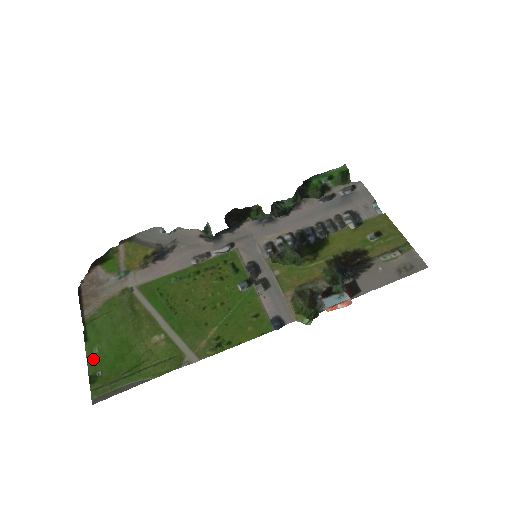
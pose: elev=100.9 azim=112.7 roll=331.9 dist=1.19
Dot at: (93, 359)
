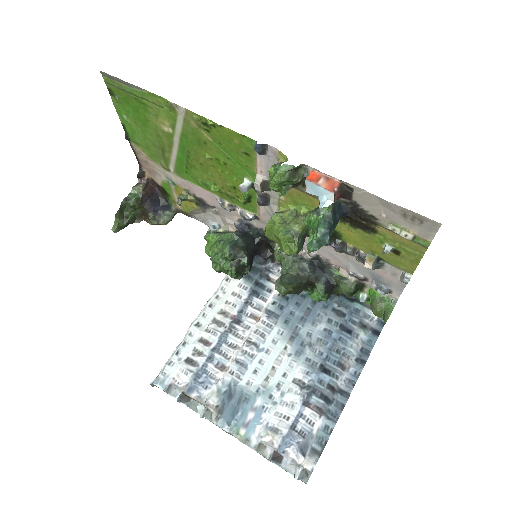
Dot at: (120, 110)
